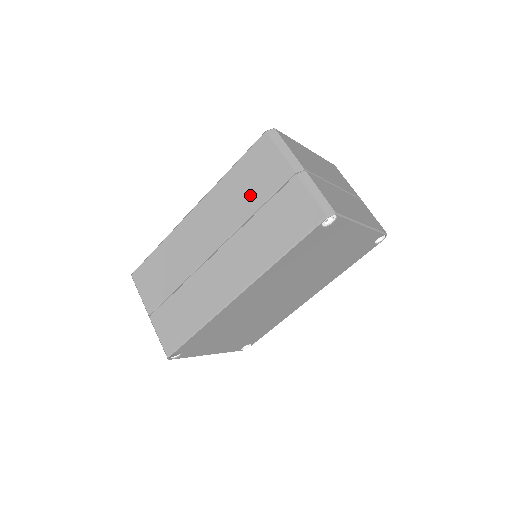
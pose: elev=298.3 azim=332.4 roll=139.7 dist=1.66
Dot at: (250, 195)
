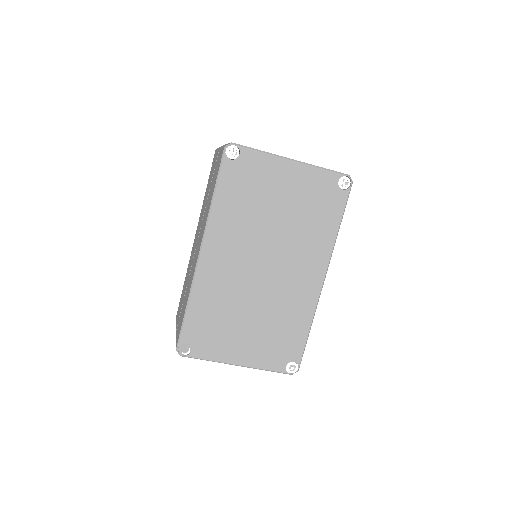
Dot at: (208, 189)
